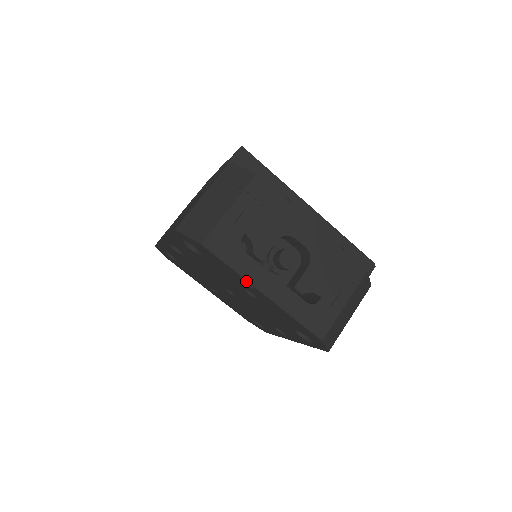
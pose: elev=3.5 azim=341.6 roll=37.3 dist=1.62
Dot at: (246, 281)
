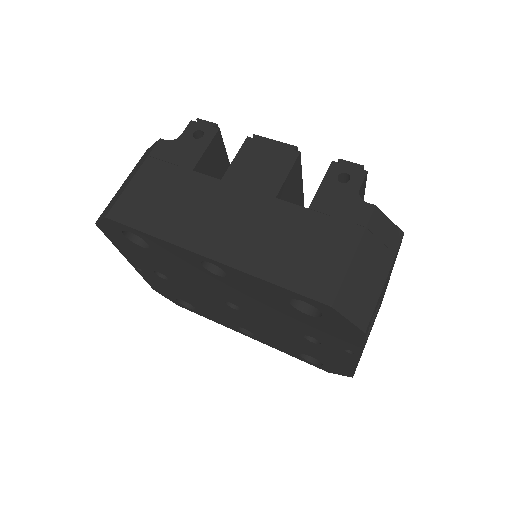
Dot at: (355, 351)
